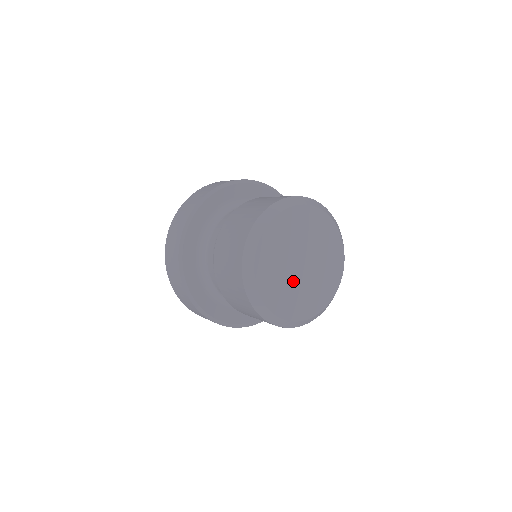
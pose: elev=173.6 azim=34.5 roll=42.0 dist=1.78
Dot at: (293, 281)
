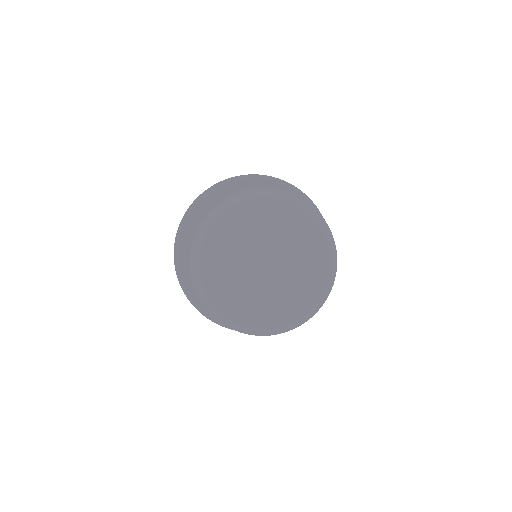
Dot at: (246, 276)
